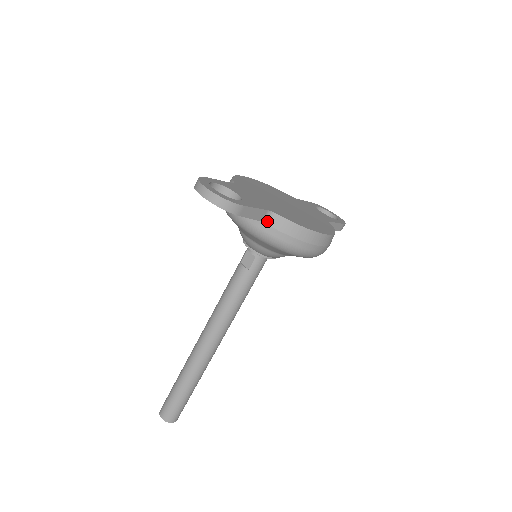
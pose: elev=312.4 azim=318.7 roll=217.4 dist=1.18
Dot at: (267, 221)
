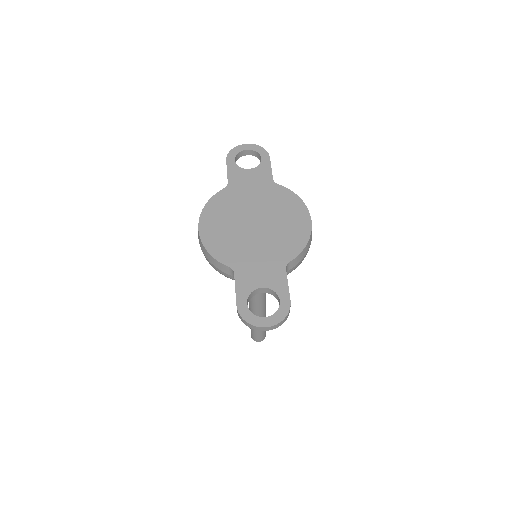
Dot at: (287, 271)
